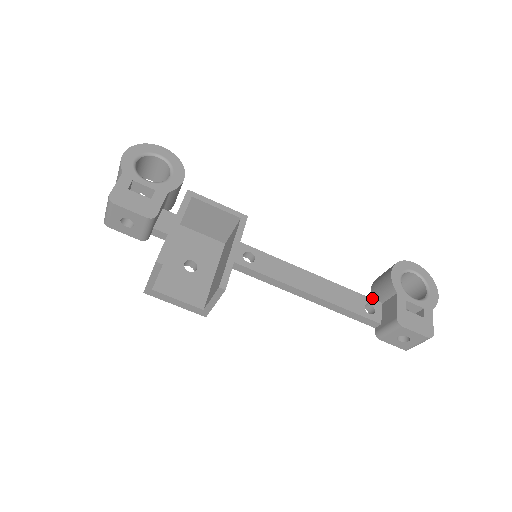
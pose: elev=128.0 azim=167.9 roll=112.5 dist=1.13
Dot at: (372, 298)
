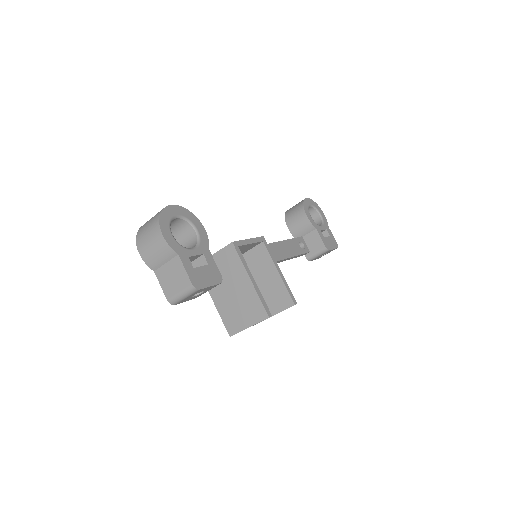
Dot at: (292, 235)
